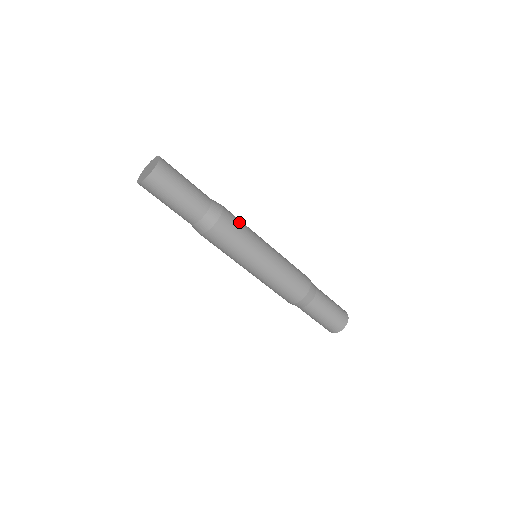
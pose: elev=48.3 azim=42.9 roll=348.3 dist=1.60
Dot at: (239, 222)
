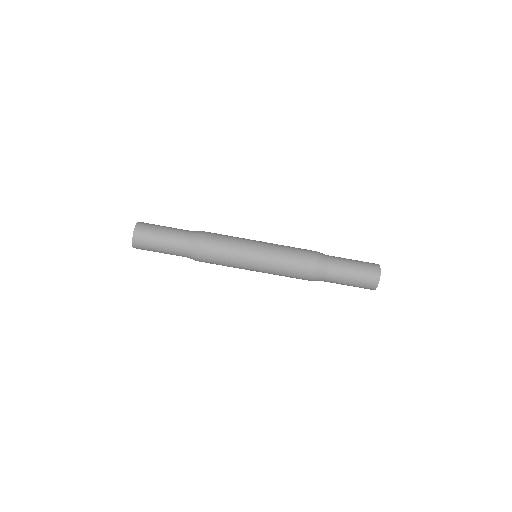
Dot at: occluded
